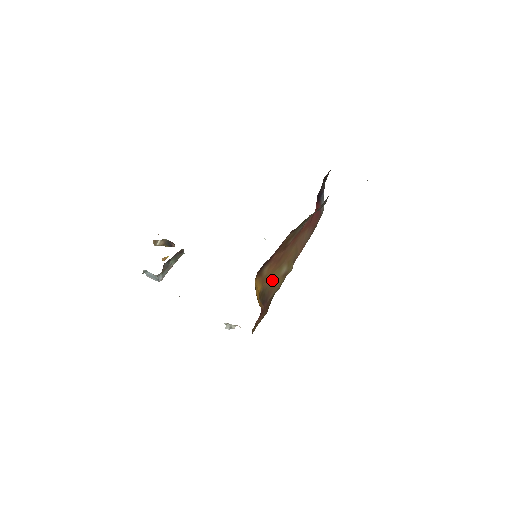
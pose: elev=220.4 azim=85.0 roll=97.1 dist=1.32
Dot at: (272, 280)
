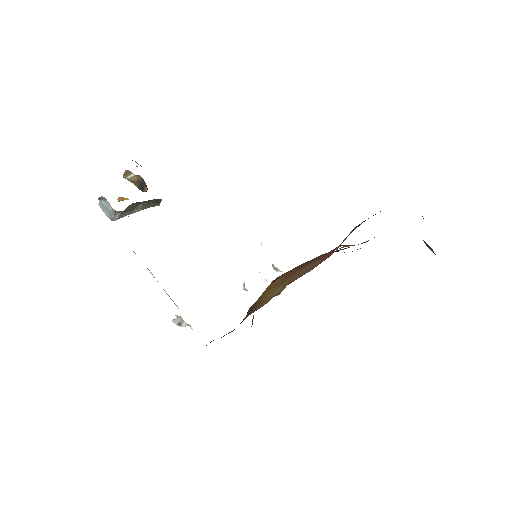
Dot at: (268, 294)
